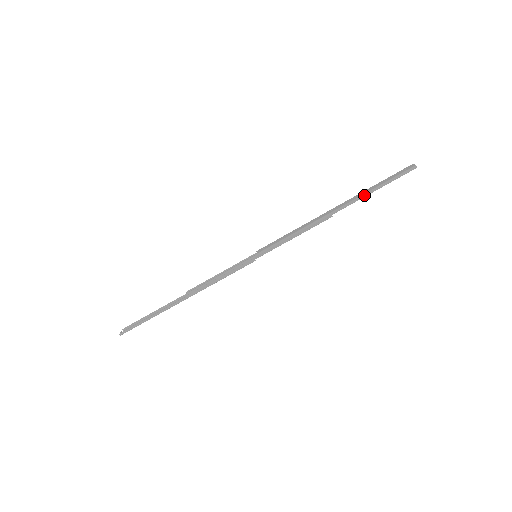
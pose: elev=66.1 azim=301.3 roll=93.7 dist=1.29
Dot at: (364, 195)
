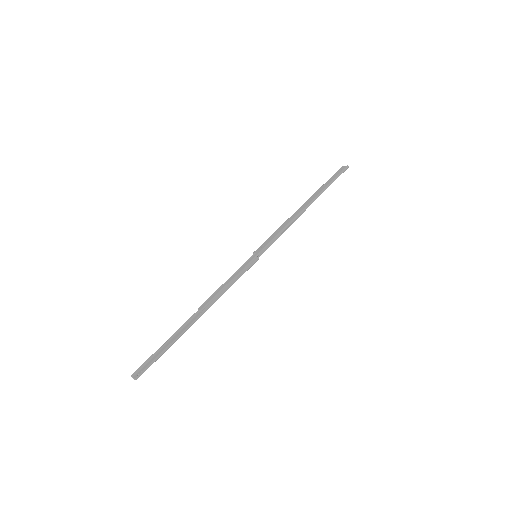
Dot at: (324, 190)
